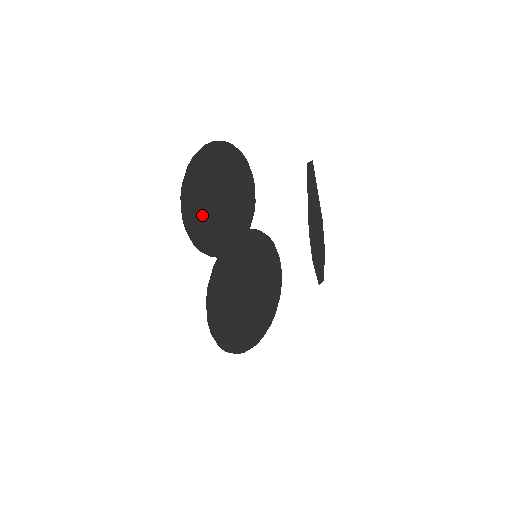
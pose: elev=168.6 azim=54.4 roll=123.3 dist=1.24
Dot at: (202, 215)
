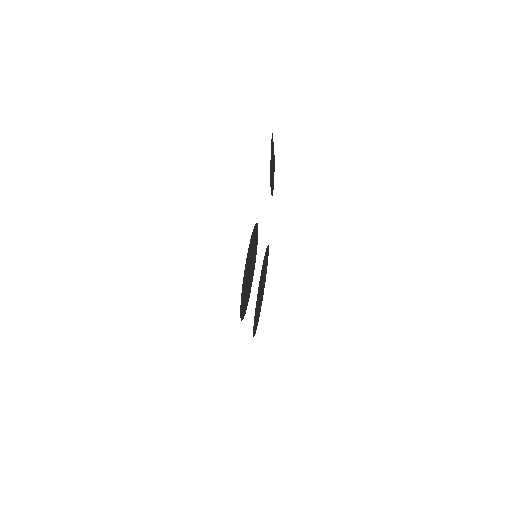
Dot at: (257, 316)
